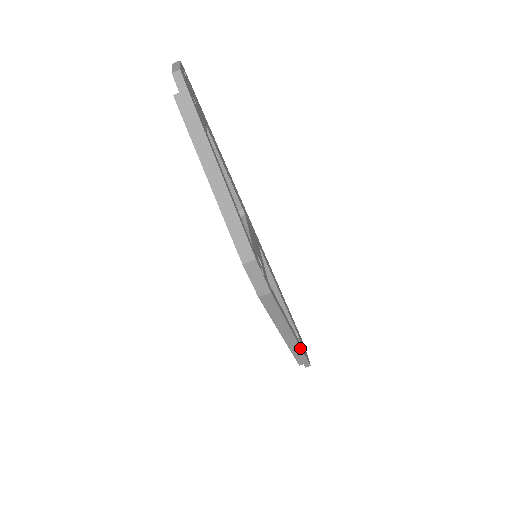
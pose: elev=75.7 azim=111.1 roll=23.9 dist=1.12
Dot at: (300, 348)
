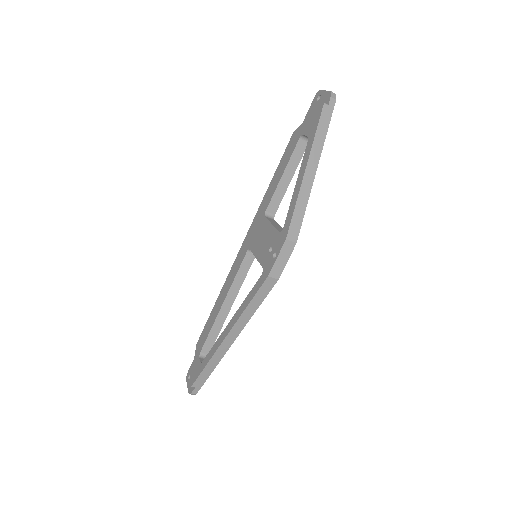
Dot at: (218, 363)
